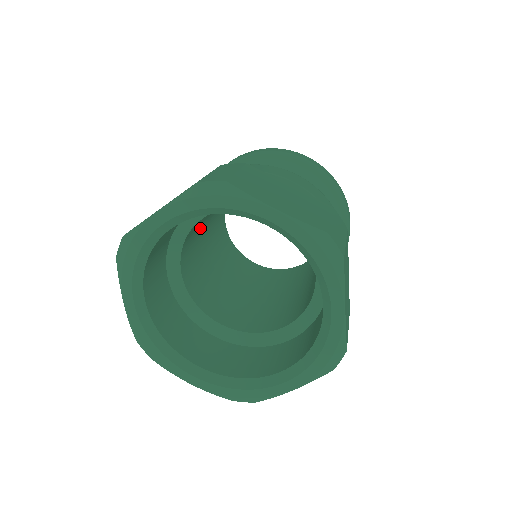
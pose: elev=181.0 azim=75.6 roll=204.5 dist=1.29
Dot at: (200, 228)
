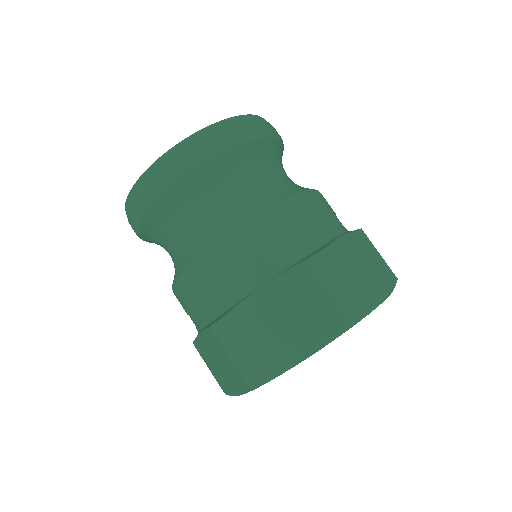
Dot at: occluded
